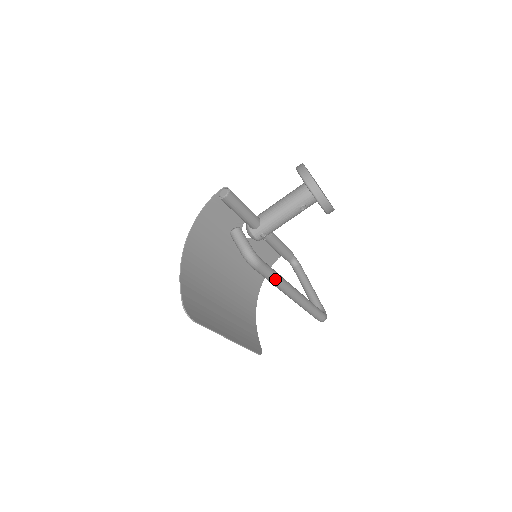
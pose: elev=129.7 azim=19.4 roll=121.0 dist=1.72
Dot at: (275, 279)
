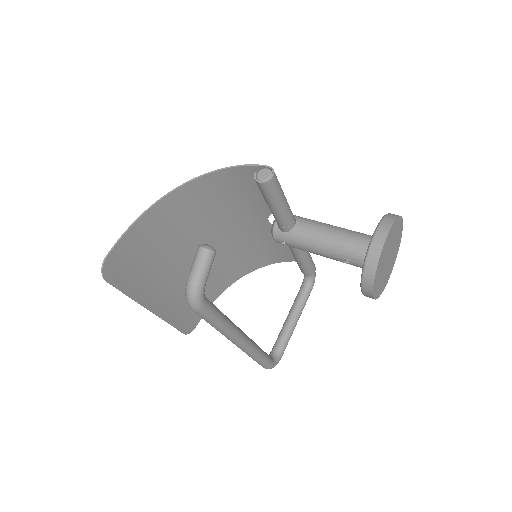
Dot at: (215, 326)
